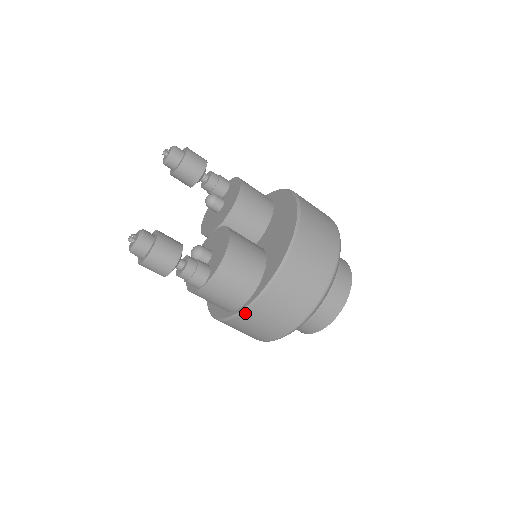
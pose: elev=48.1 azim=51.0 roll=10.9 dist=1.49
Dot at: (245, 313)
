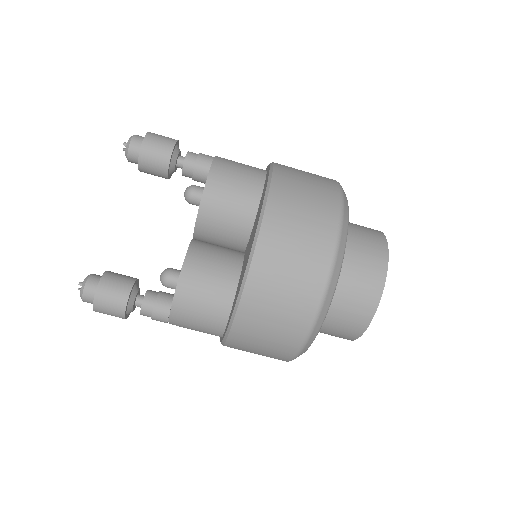
Dot at: occluded
